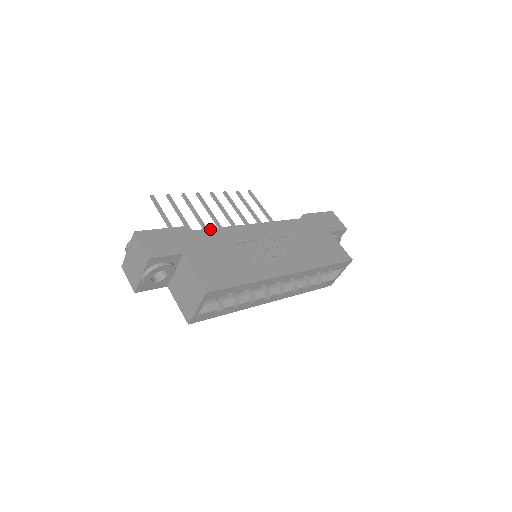
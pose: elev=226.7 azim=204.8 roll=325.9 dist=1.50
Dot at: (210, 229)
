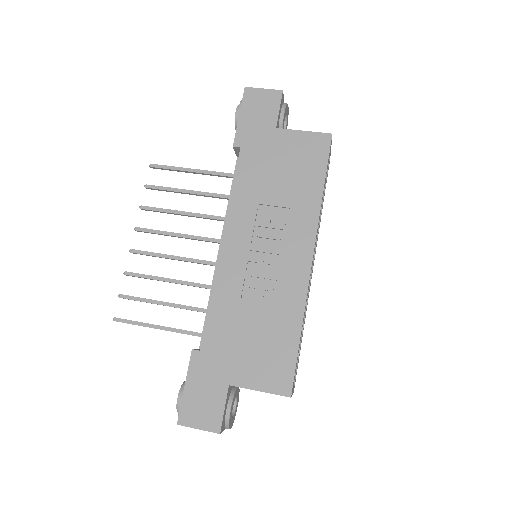
Dot at: (207, 320)
